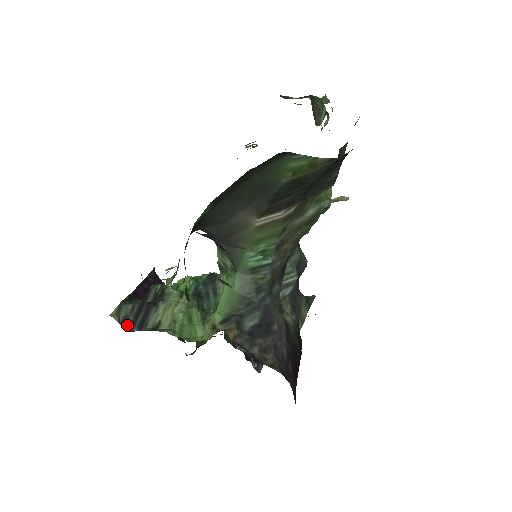
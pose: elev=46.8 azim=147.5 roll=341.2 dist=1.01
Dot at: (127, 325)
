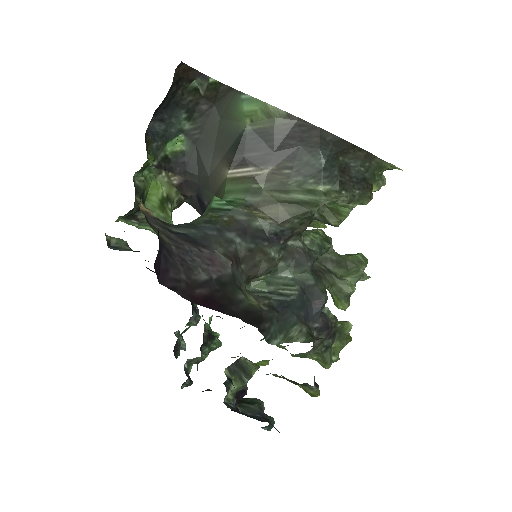
Dot at: (113, 249)
